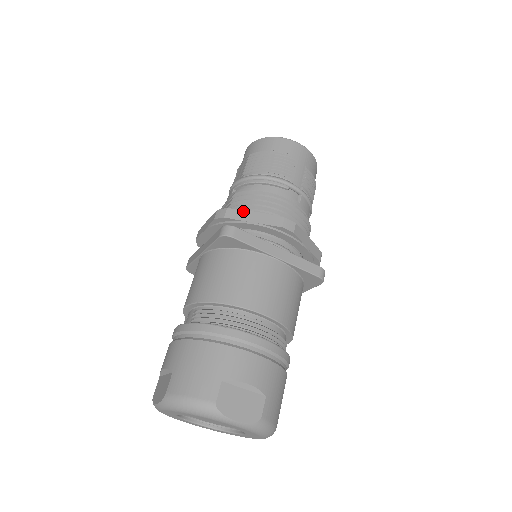
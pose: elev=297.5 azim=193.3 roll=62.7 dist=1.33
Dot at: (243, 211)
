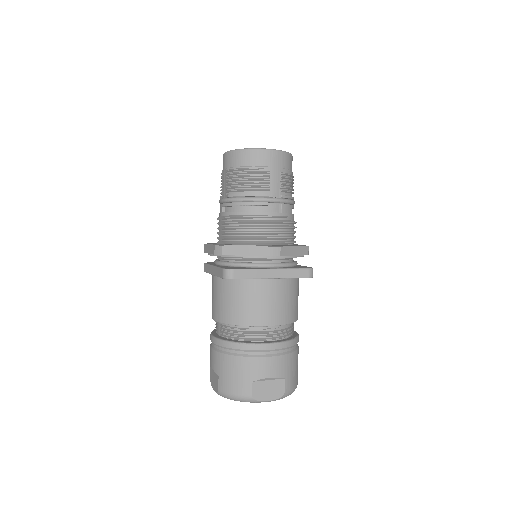
Dot at: (235, 246)
